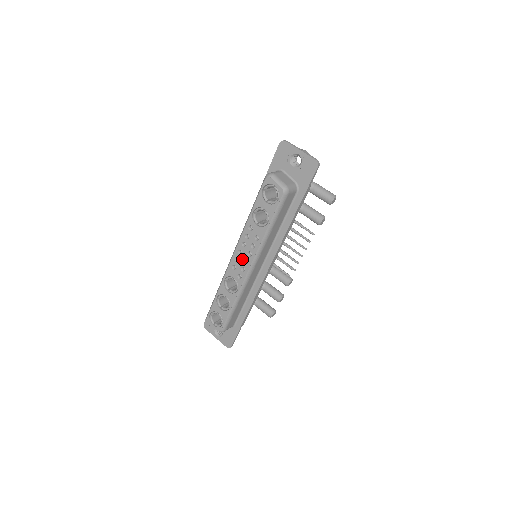
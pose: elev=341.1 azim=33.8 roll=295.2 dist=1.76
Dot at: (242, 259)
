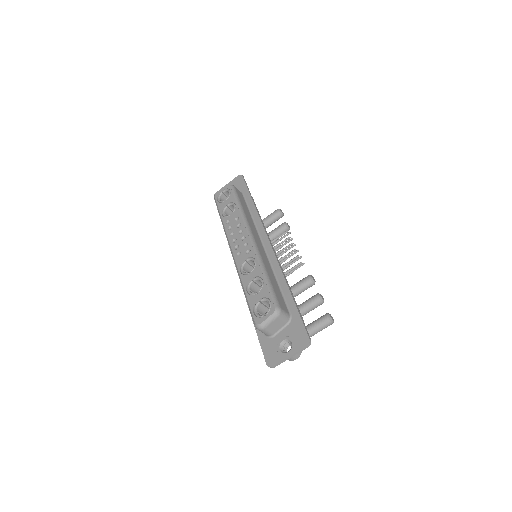
Dot at: (239, 241)
